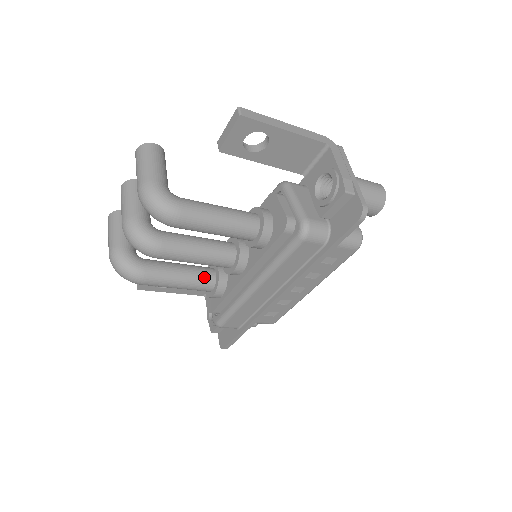
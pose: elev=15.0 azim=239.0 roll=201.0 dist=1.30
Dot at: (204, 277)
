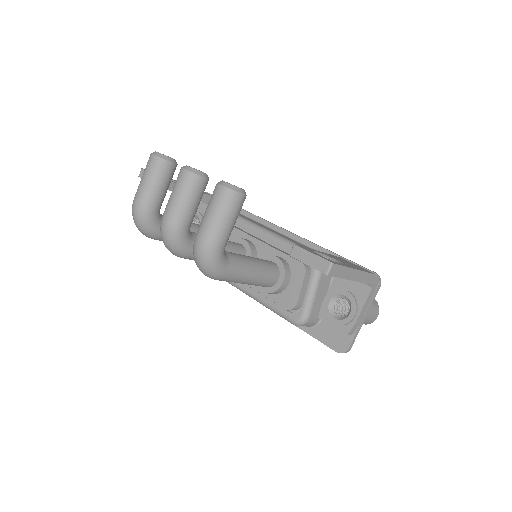
Dot at: occluded
